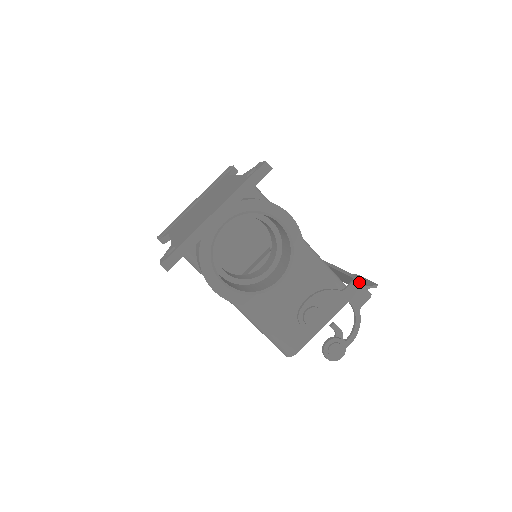
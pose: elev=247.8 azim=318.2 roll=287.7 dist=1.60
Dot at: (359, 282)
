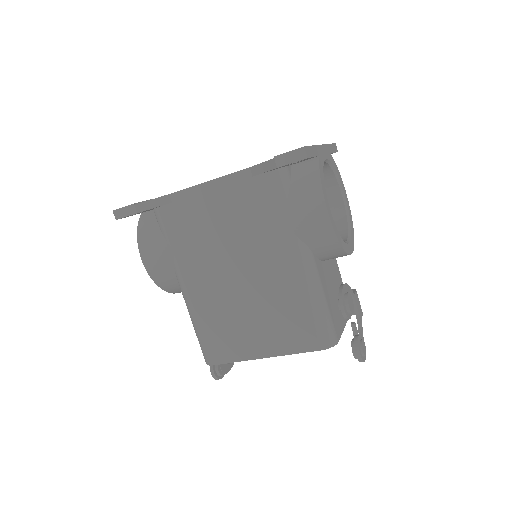
Dot at: (357, 295)
